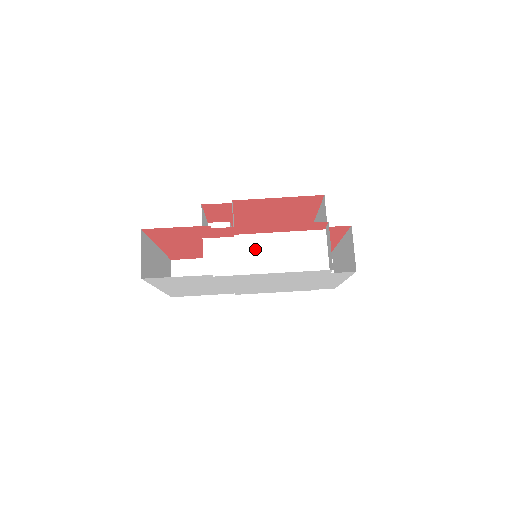
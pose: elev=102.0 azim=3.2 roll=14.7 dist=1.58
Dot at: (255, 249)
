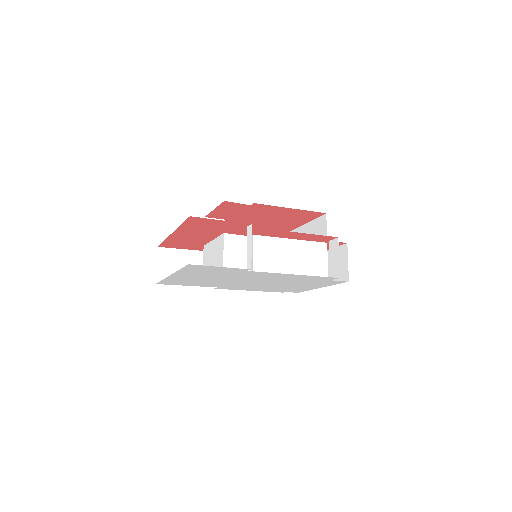
Dot at: (271, 250)
